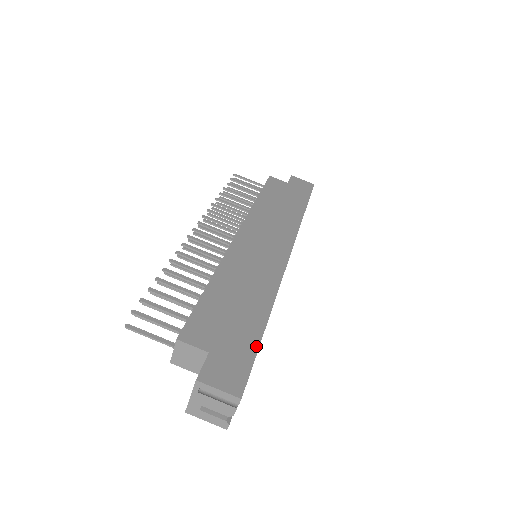
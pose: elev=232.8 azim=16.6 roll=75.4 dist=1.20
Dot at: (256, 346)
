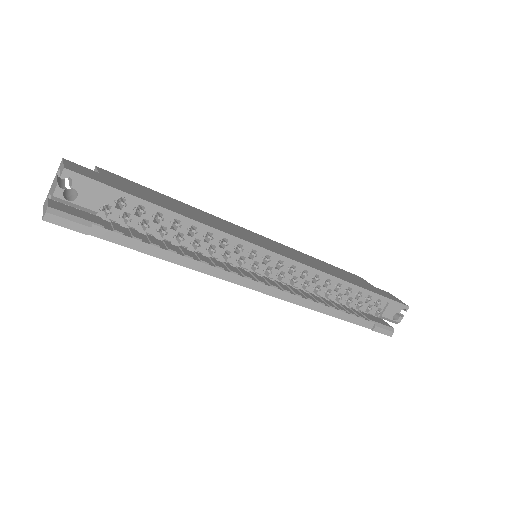
Dot at: (135, 195)
